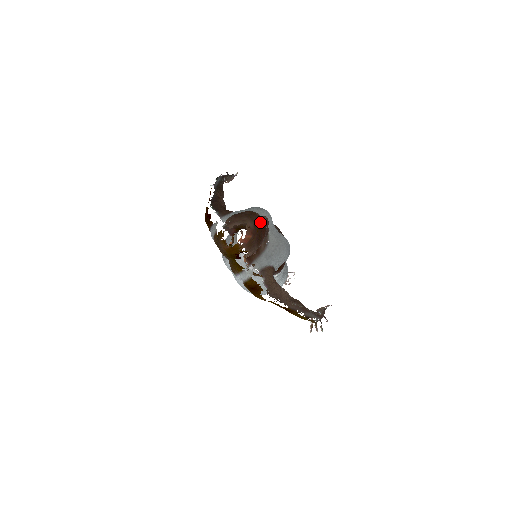
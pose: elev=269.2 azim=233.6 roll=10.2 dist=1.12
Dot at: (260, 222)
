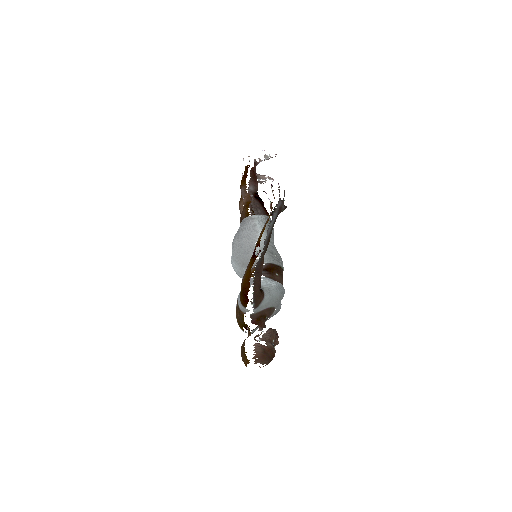
Dot at: occluded
